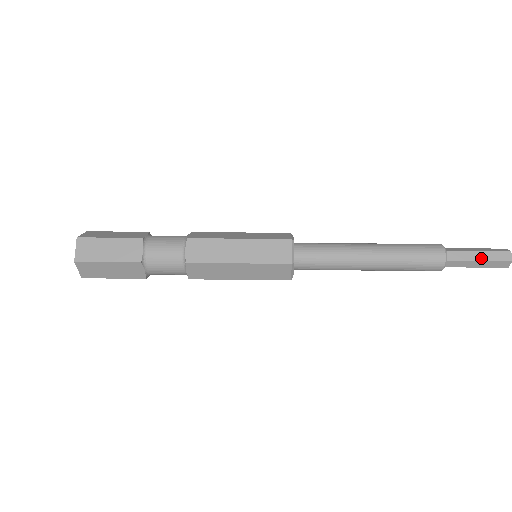
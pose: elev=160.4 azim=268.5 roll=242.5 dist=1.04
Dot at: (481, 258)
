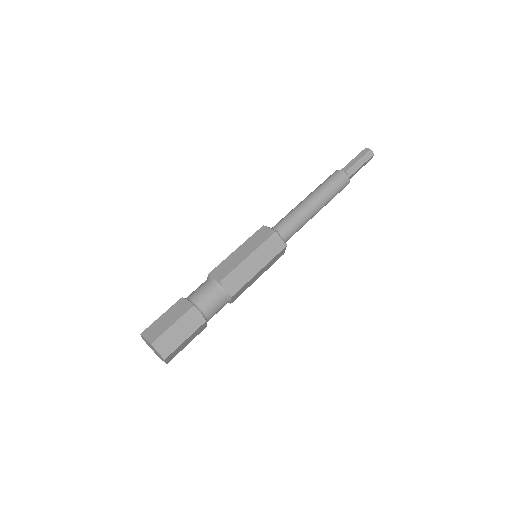
Dot at: (361, 164)
